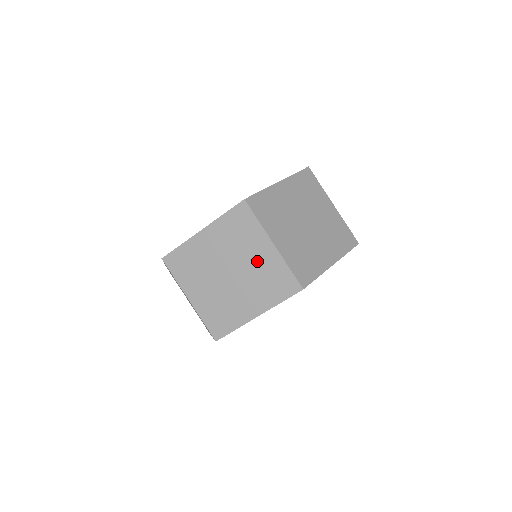
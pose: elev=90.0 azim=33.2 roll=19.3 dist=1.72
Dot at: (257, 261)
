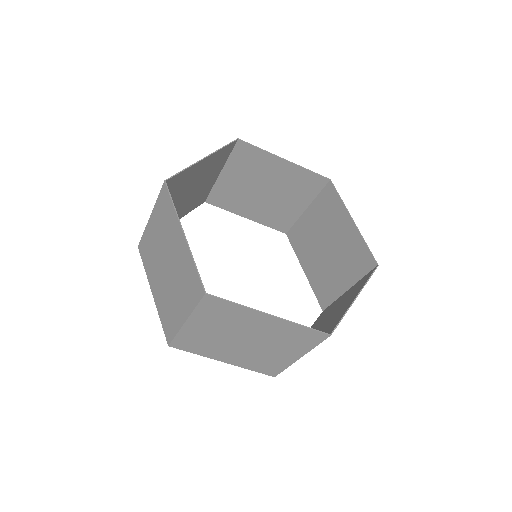
Dot at: (275, 353)
